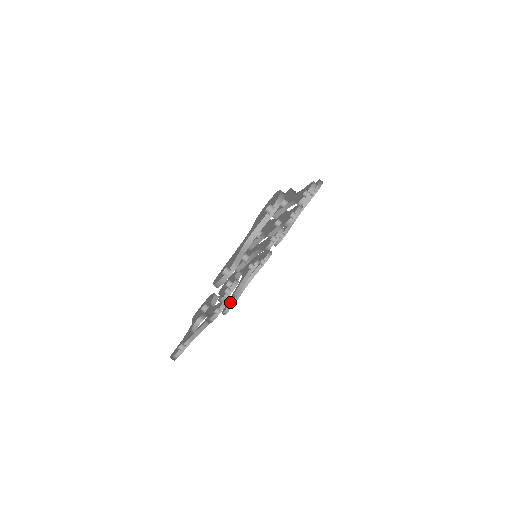
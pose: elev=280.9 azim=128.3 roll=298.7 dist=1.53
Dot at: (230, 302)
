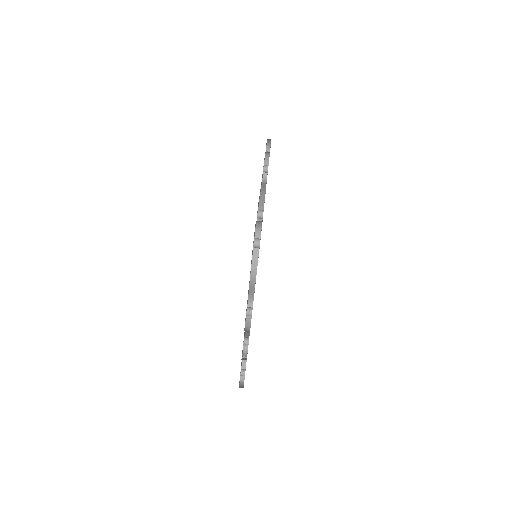
Dot at: occluded
